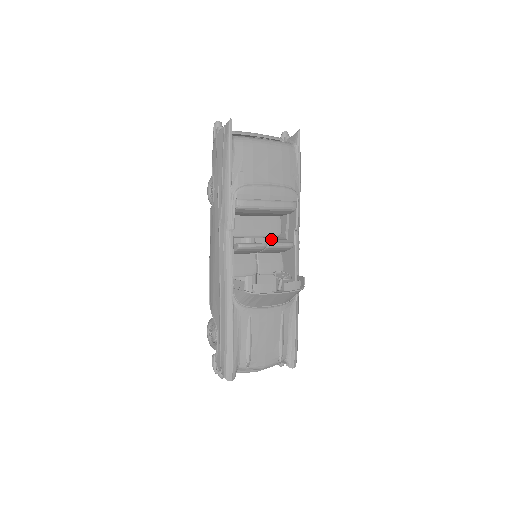
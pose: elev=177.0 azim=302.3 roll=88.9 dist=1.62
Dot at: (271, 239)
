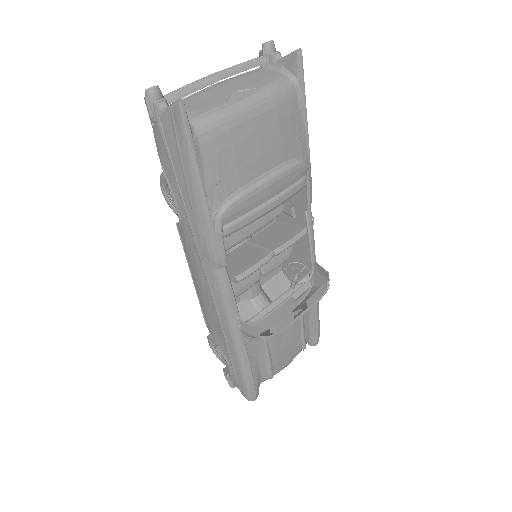
Dot at: occluded
